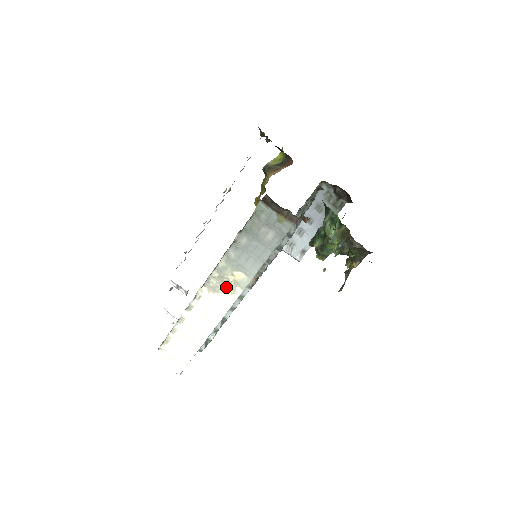
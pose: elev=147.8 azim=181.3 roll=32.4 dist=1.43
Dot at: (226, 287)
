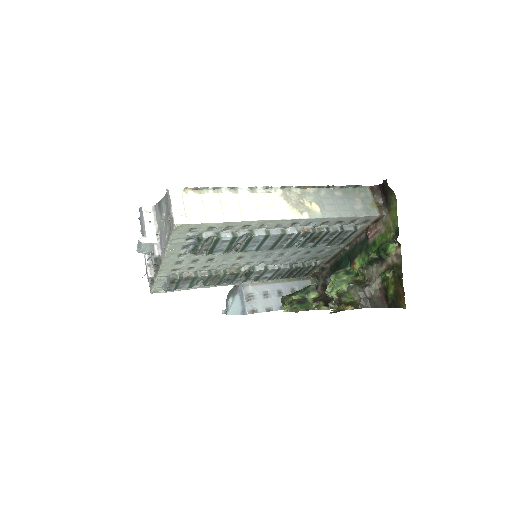
Dot at: (298, 205)
